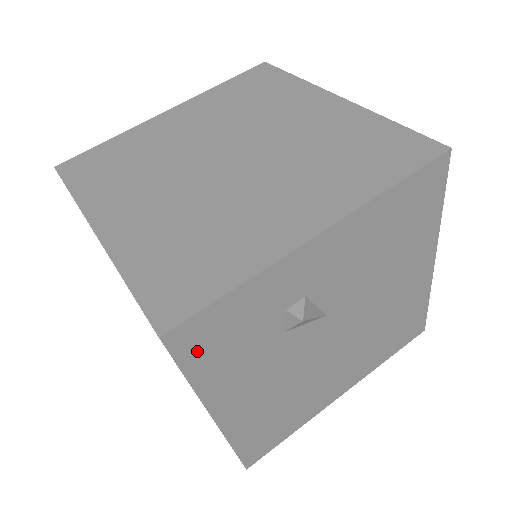
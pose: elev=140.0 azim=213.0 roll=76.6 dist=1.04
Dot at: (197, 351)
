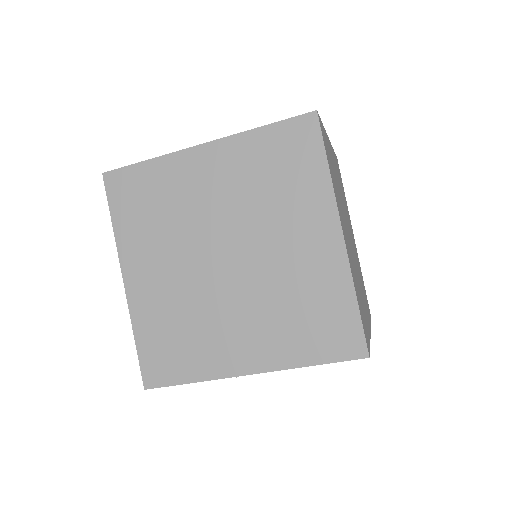
Dot at: occluded
